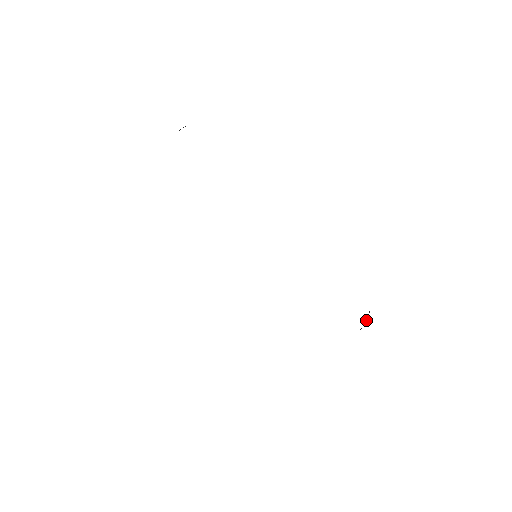
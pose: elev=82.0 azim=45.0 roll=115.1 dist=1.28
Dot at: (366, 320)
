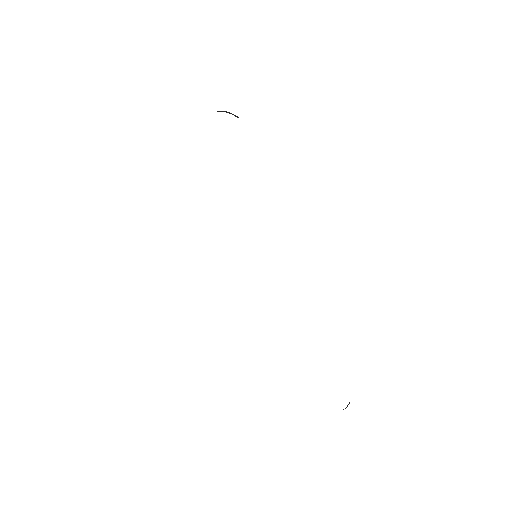
Dot at: occluded
